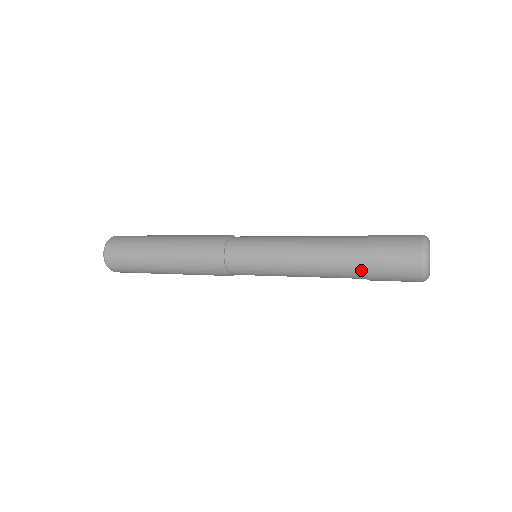
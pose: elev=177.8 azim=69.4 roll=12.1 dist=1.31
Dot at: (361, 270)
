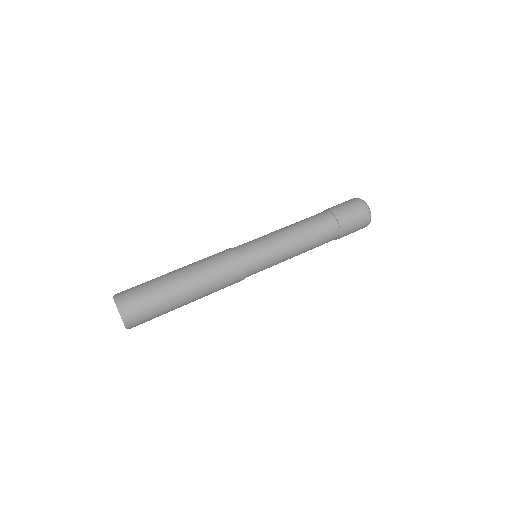
Dot at: occluded
